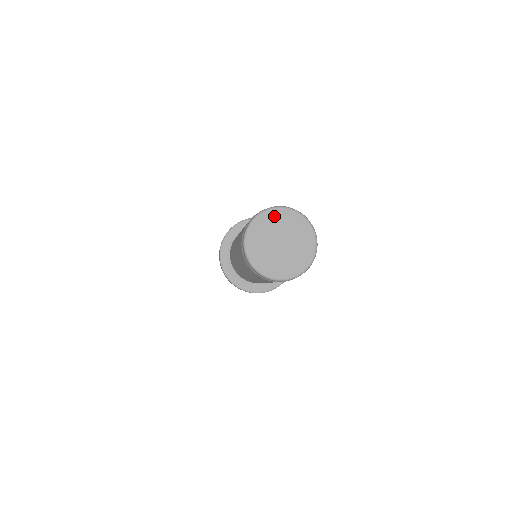
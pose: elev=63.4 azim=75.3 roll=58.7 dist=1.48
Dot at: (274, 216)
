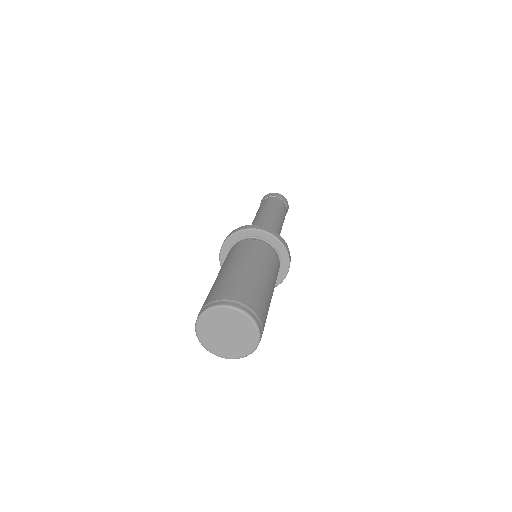
Dot at: (224, 313)
